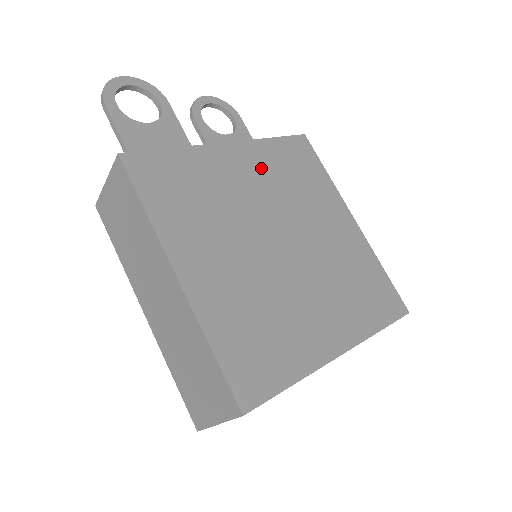
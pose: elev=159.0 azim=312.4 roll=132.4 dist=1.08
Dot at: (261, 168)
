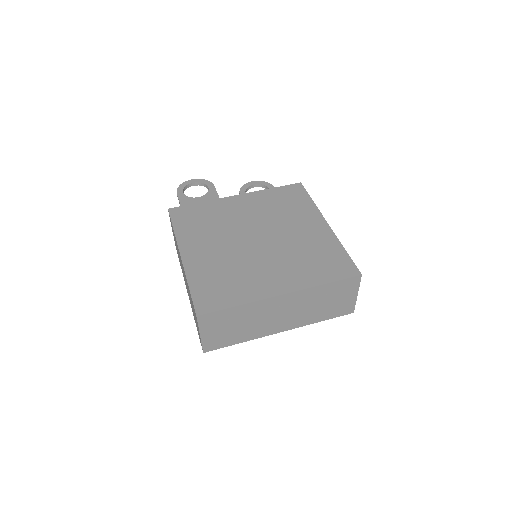
Dot at: (257, 204)
